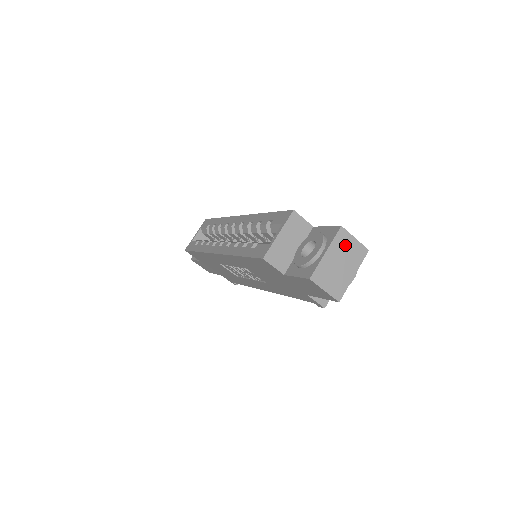
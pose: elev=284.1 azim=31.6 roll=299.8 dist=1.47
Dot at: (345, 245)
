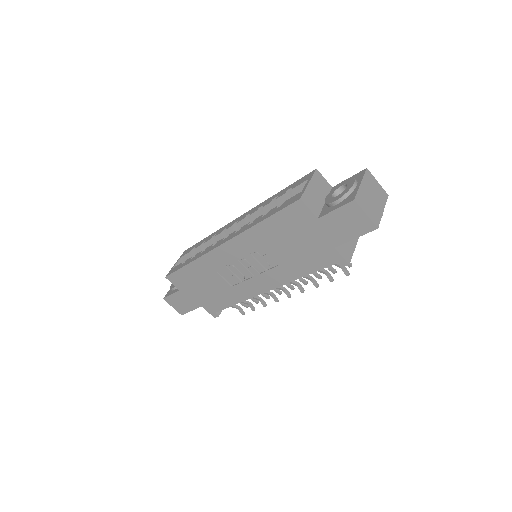
Dot at: (372, 184)
